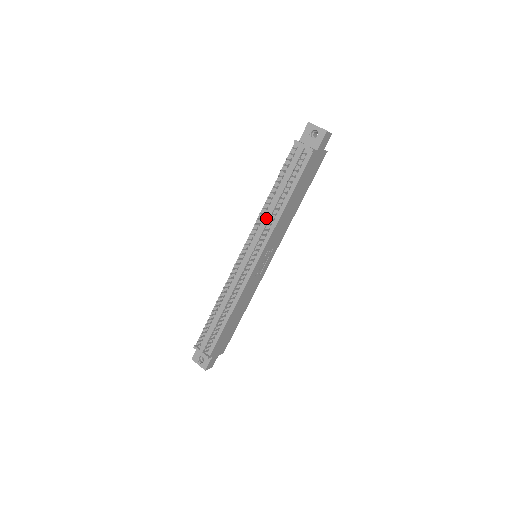
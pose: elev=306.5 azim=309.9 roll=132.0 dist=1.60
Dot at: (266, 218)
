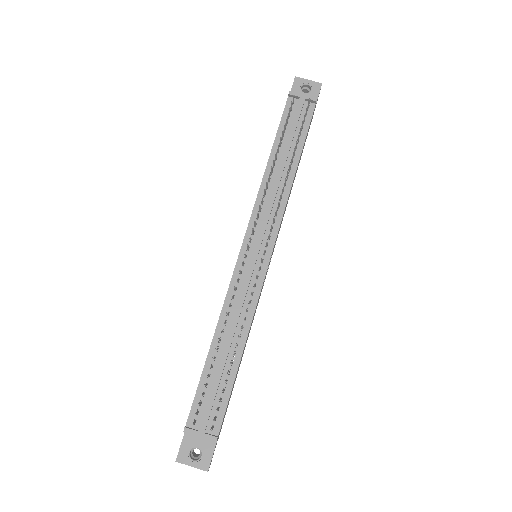
Dot at: (273, 191)
